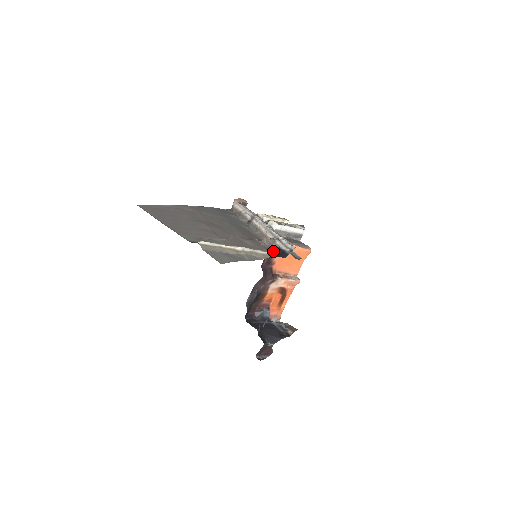
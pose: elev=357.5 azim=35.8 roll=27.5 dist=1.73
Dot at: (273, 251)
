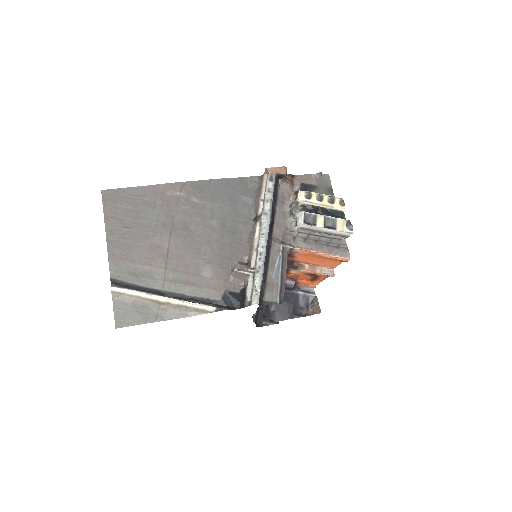
Dot at: (235, 291)
